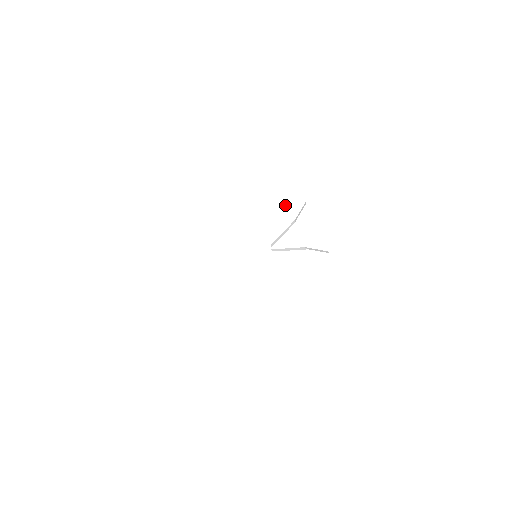
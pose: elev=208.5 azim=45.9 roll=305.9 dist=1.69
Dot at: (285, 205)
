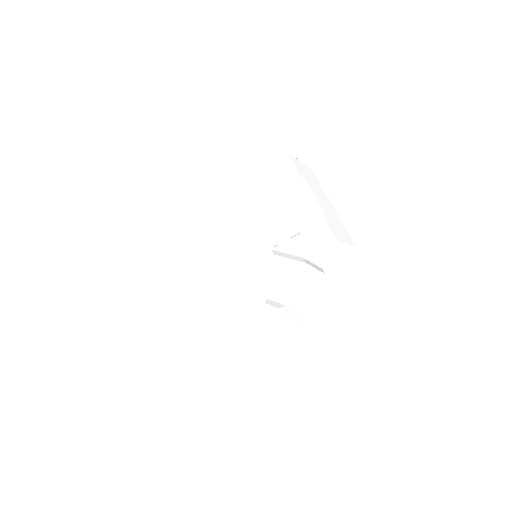
Dot at: (304, 212)
